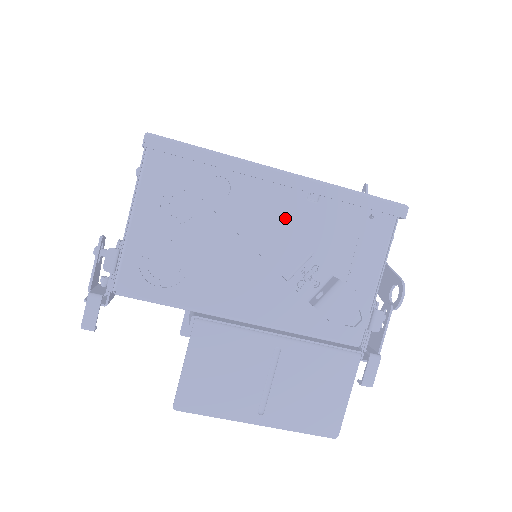
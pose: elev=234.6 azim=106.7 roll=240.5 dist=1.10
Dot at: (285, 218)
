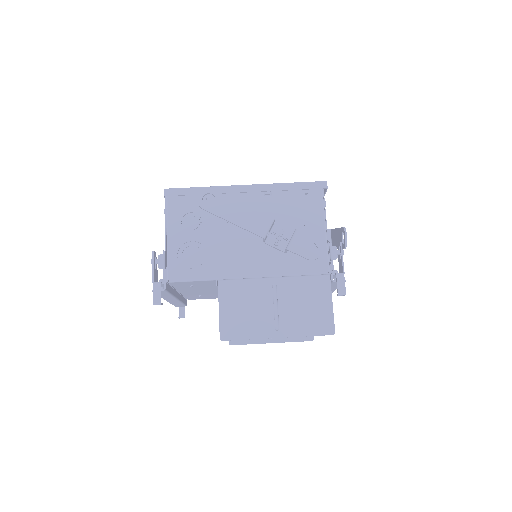
Dot at: occluded
